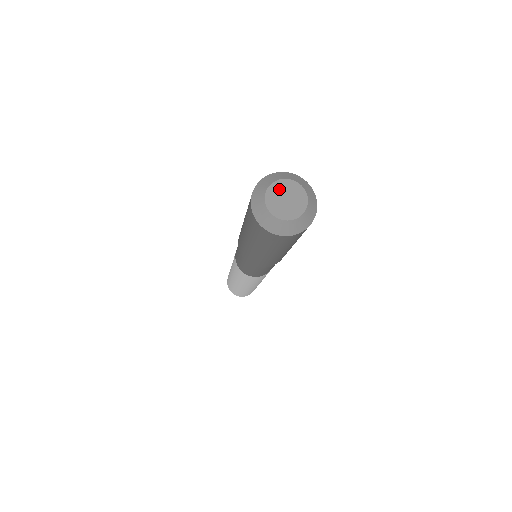
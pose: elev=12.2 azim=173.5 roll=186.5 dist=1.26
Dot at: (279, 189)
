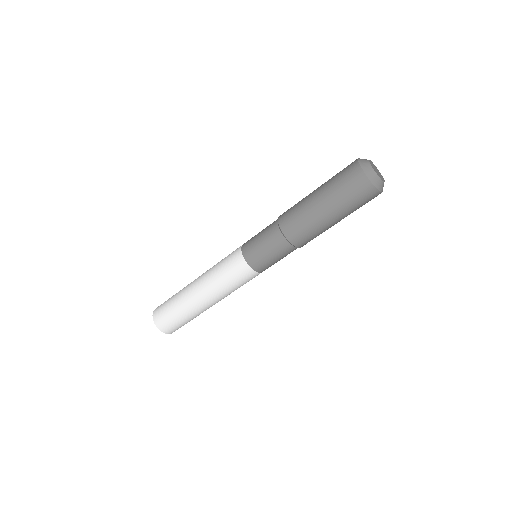
Dot at: (372, 164)
